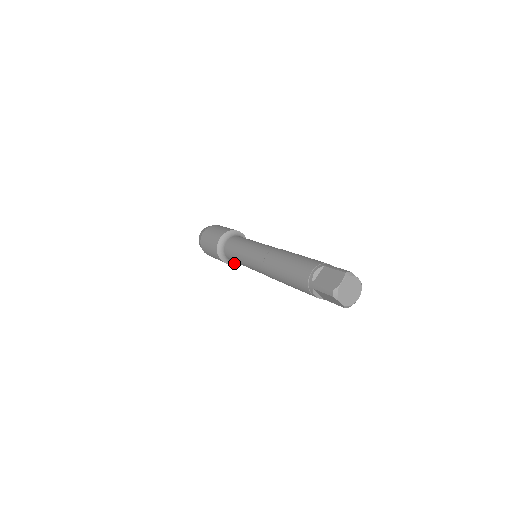
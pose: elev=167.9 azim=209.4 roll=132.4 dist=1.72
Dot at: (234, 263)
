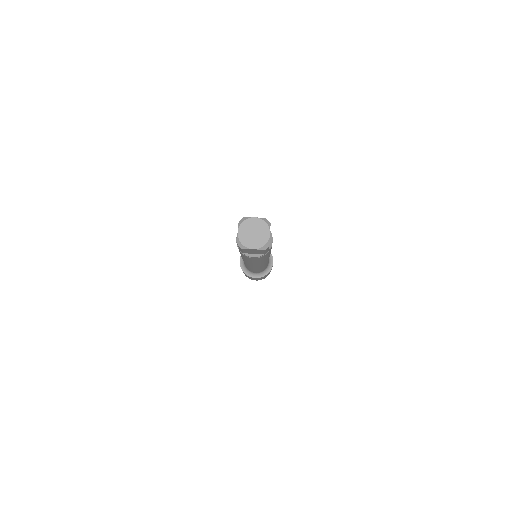
Dot at: (245, 272)
